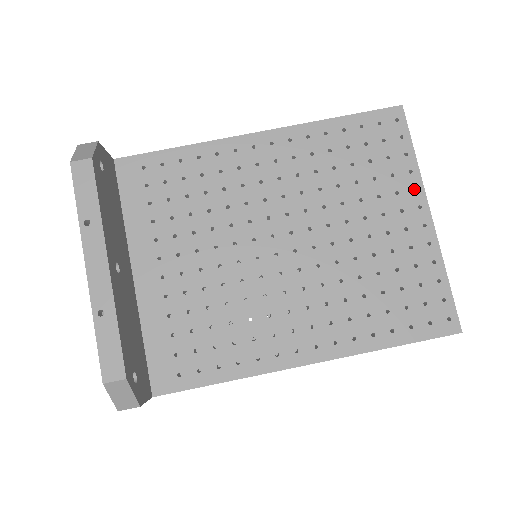
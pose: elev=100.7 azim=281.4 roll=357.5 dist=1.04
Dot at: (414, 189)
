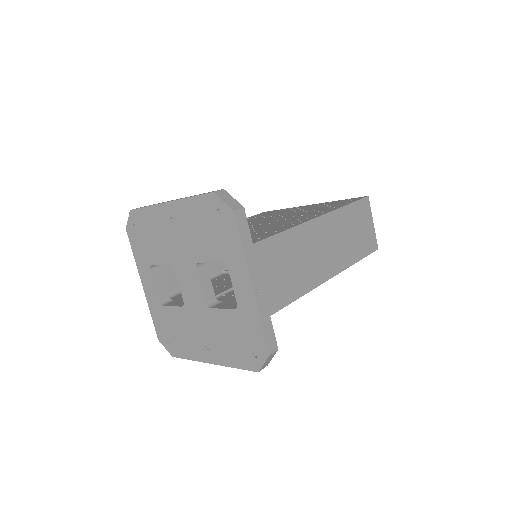
Dot at: occluded
